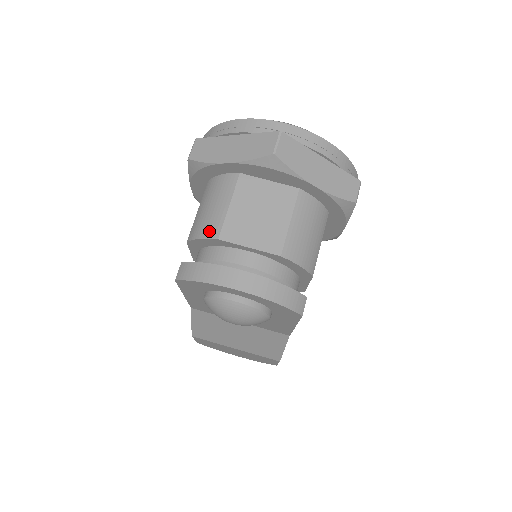
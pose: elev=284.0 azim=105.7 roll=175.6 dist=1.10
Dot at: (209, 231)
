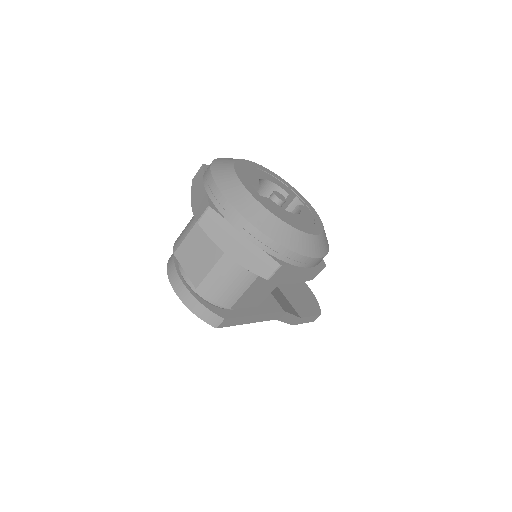
Dot at: (176, 243)
